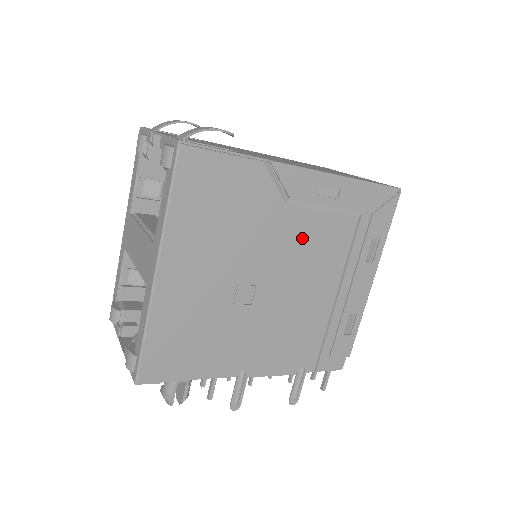
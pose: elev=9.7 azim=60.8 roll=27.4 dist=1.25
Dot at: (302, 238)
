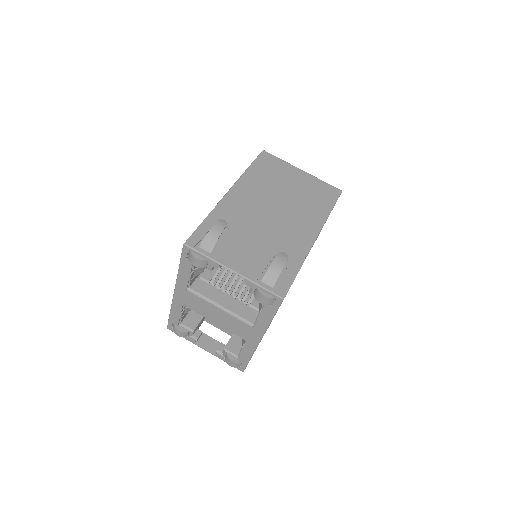
Dot at: occluded
